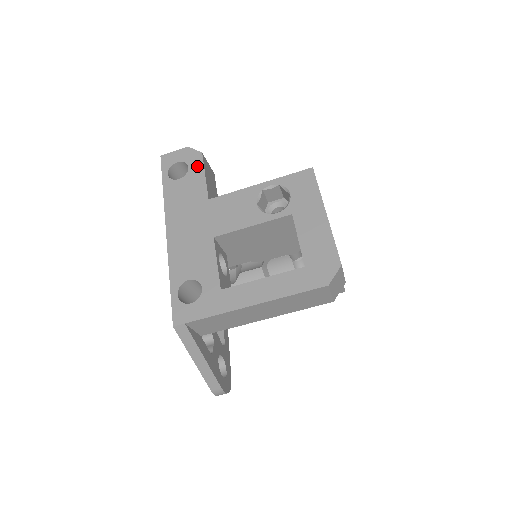
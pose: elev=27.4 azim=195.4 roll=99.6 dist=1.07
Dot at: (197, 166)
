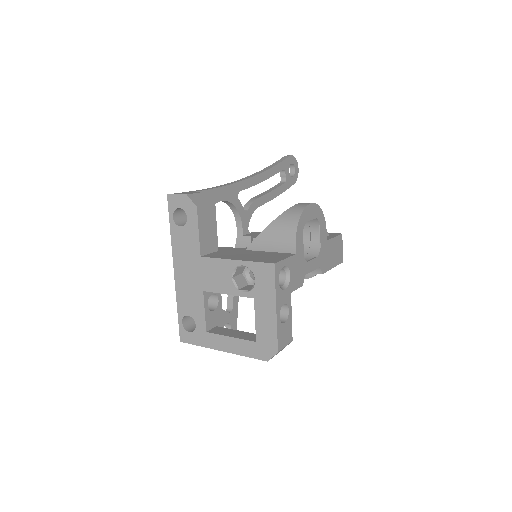
Dot at: (193, 220)
